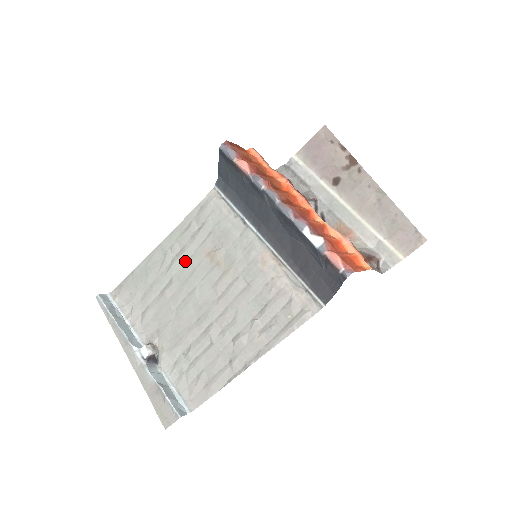
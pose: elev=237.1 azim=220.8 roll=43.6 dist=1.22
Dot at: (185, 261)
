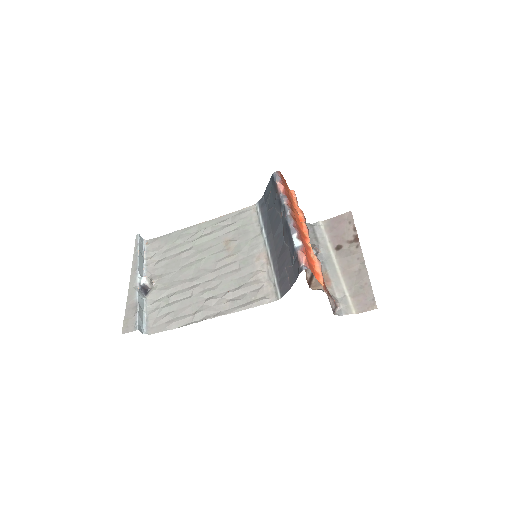
Dot at: (209, 240)
